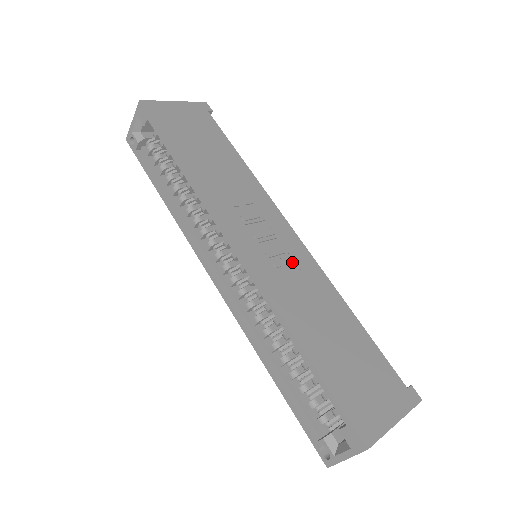
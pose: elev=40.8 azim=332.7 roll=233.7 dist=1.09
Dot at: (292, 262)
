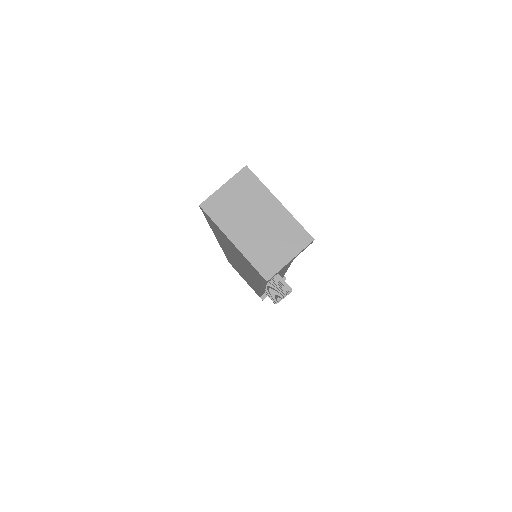
Dot at: occluded
